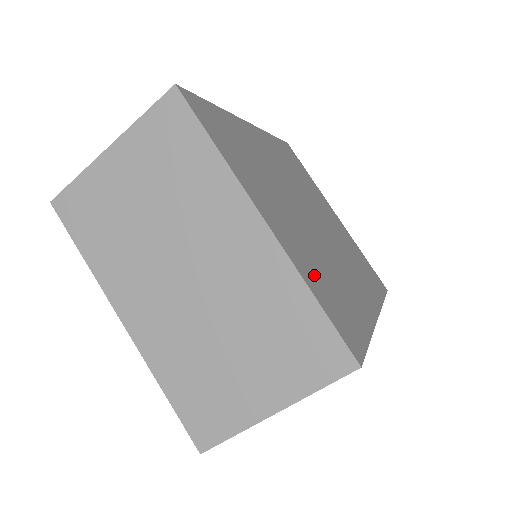
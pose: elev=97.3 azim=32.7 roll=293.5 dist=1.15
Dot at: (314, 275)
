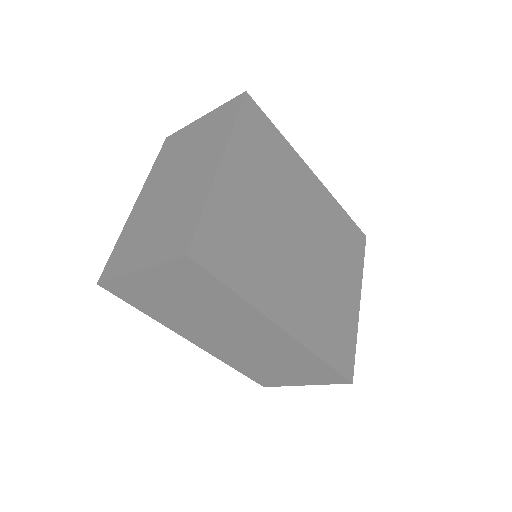
Dot at: (228, 216)
